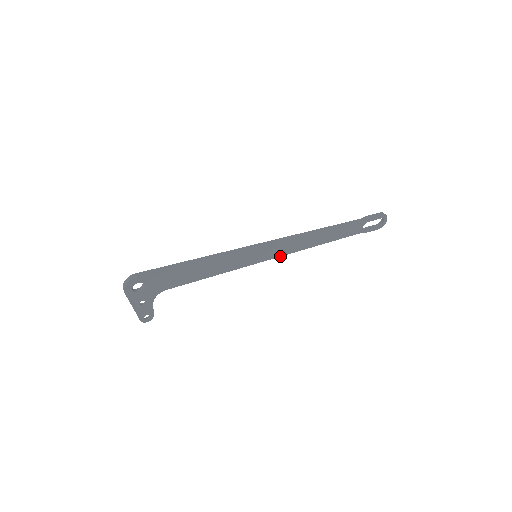
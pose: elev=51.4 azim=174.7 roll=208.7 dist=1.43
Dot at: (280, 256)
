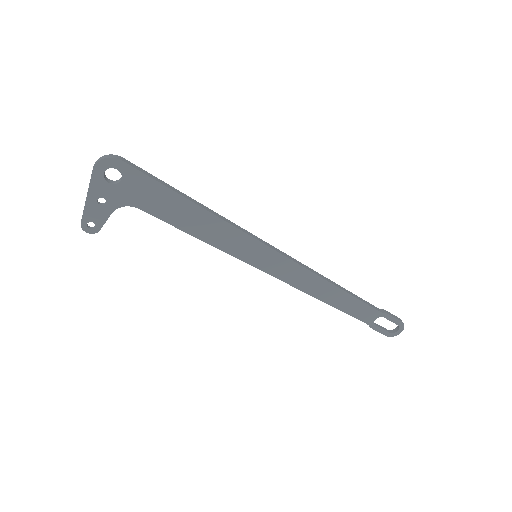
Dot at: (278, 278)
